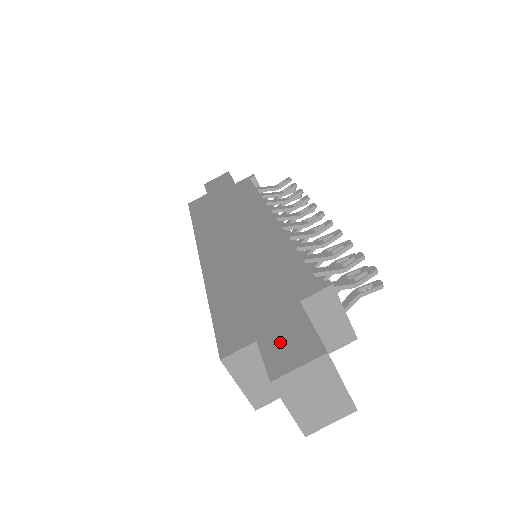
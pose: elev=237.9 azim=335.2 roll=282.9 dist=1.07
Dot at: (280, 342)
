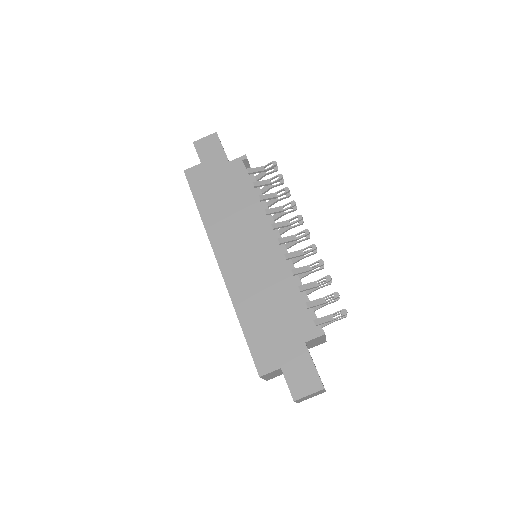
Dot at: (296, 374)
